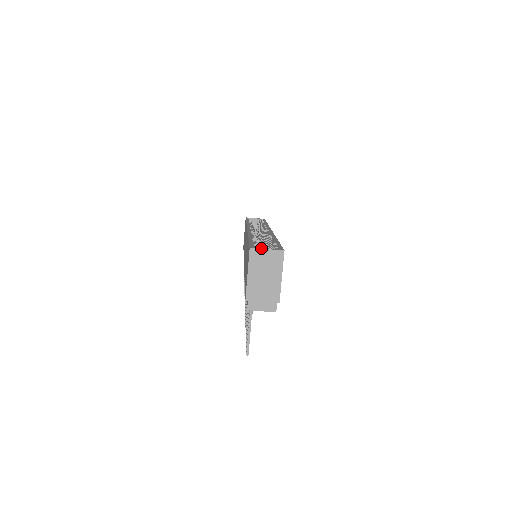
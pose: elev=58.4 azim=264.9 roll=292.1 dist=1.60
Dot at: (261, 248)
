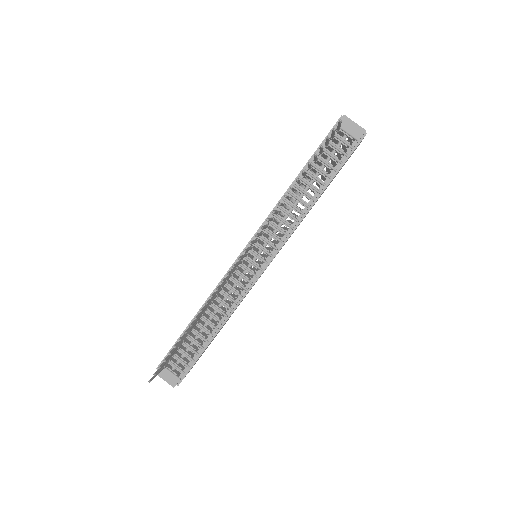
Dot at: occluded
